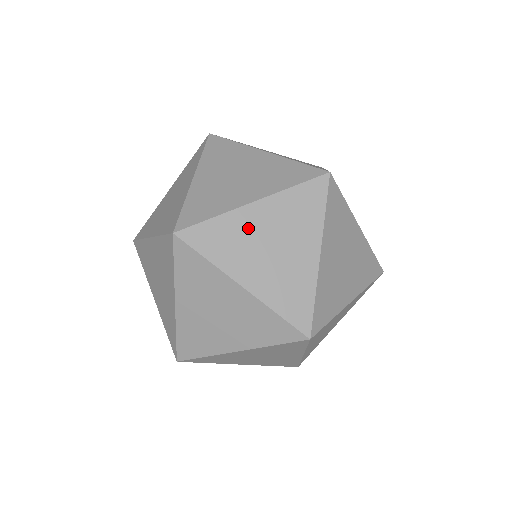
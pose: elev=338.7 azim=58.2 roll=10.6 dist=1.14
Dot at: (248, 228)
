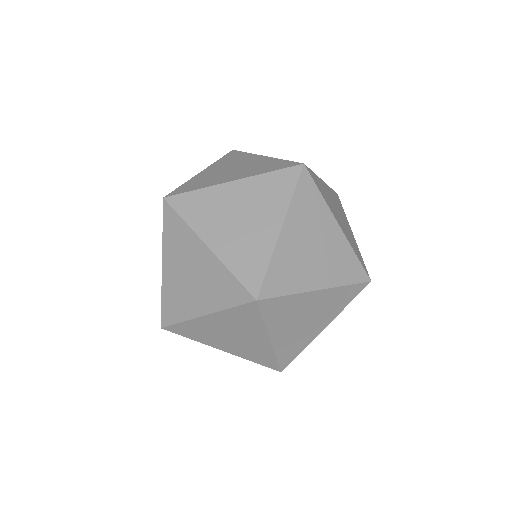
Dot at: (223, 200)
